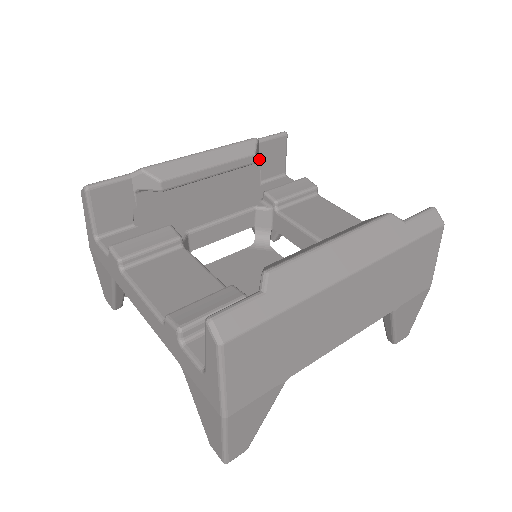
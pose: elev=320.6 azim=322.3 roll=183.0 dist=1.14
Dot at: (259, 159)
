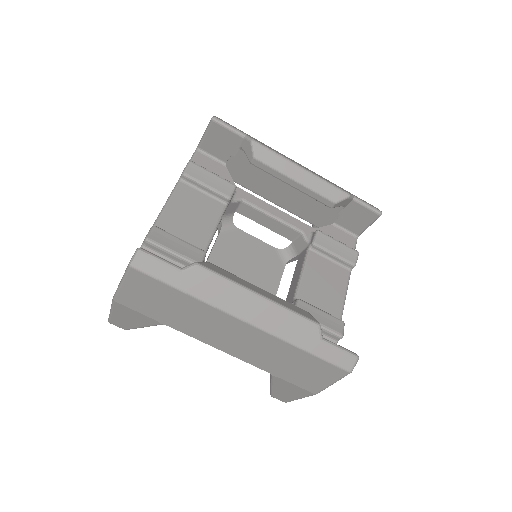
Dot at: (344, 209)
